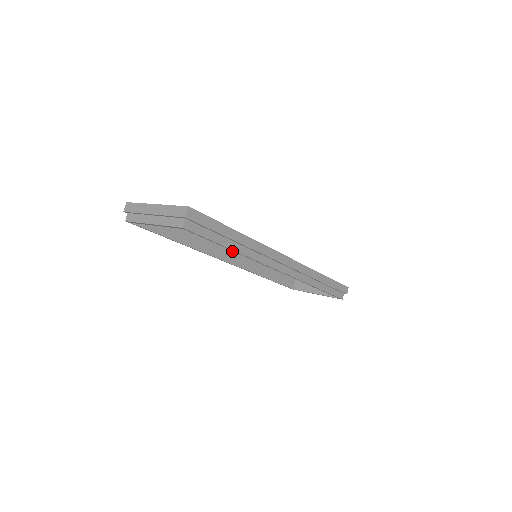
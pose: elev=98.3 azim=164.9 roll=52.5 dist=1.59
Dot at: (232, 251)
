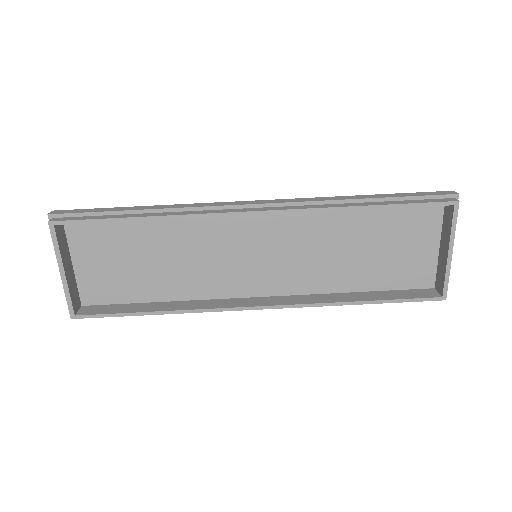
Dot at: (258, 298)
